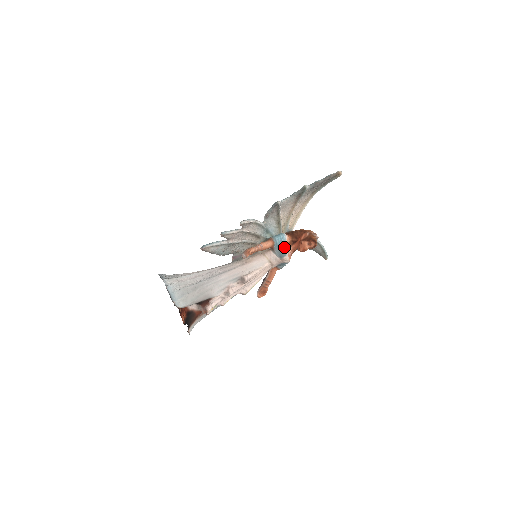
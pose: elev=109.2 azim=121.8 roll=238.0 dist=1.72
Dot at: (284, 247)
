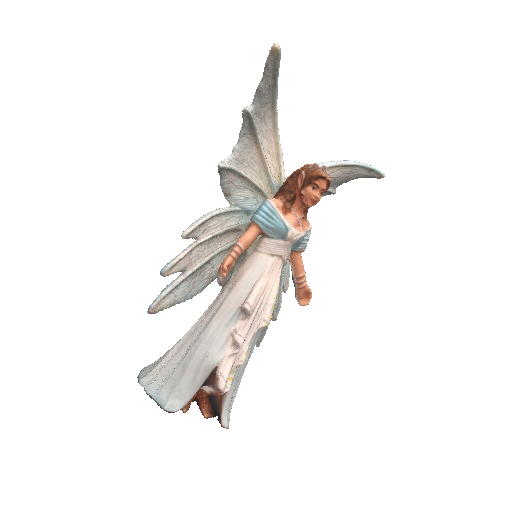
Dot at: (278, 220)
